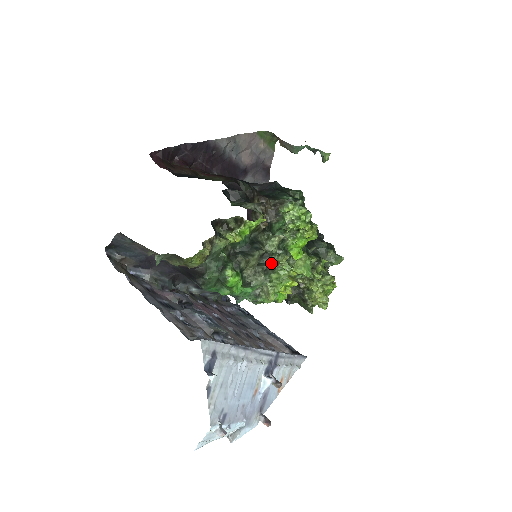
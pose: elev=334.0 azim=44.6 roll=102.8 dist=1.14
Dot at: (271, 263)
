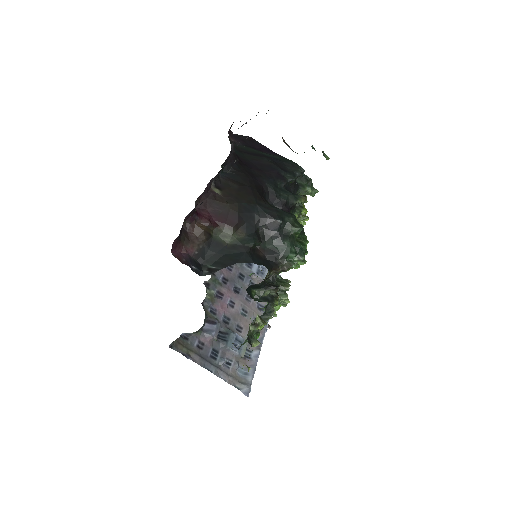
Dot at: occluded
